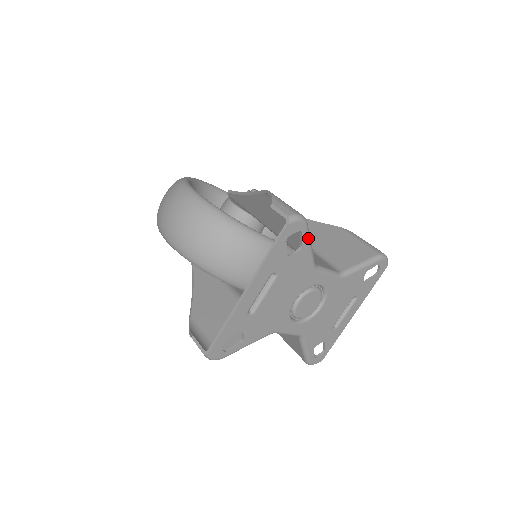
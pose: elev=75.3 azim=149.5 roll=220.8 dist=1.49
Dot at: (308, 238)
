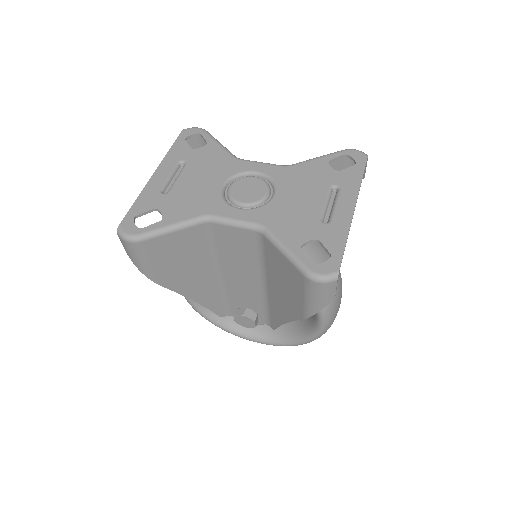
Dot at: (211, 138)
